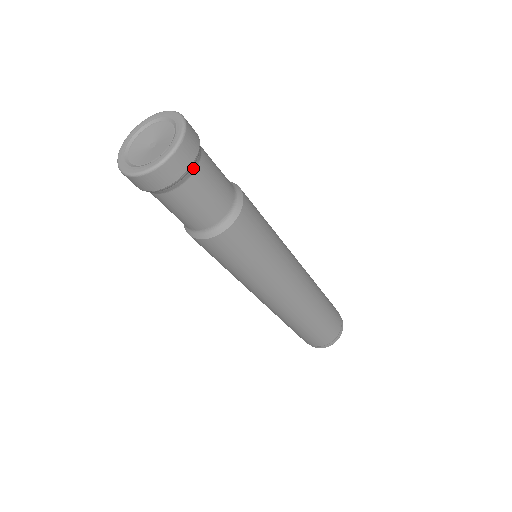
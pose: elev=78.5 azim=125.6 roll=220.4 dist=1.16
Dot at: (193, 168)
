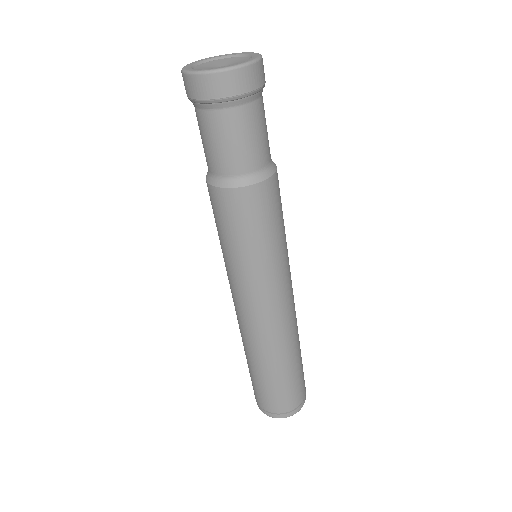
Dot at: (250, 98)
